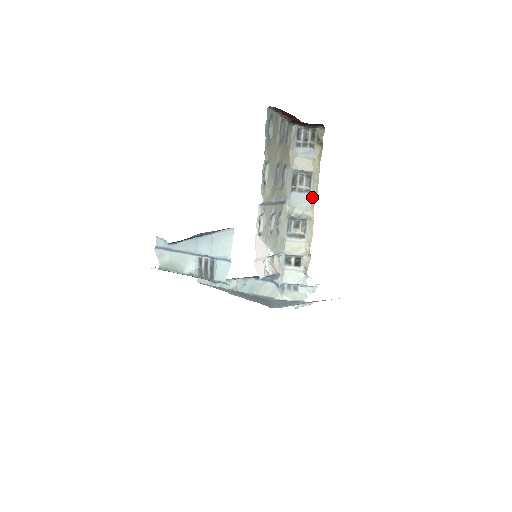
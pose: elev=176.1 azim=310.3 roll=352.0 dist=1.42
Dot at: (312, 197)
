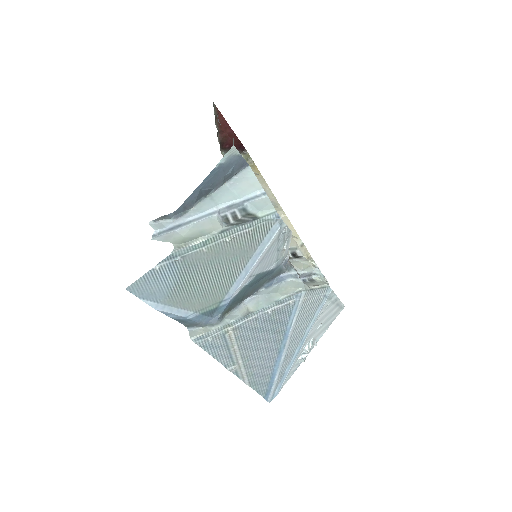
Dot at: (270, 200)
